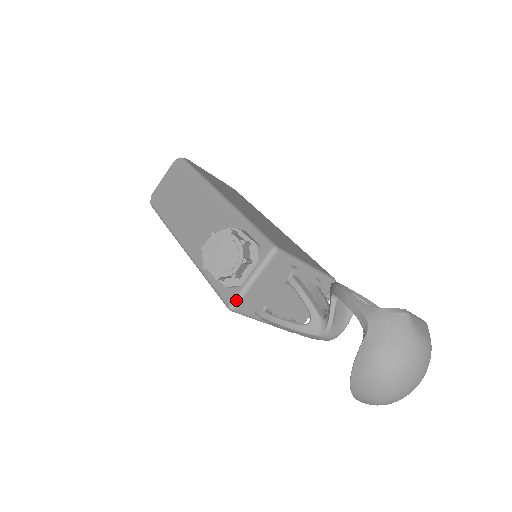
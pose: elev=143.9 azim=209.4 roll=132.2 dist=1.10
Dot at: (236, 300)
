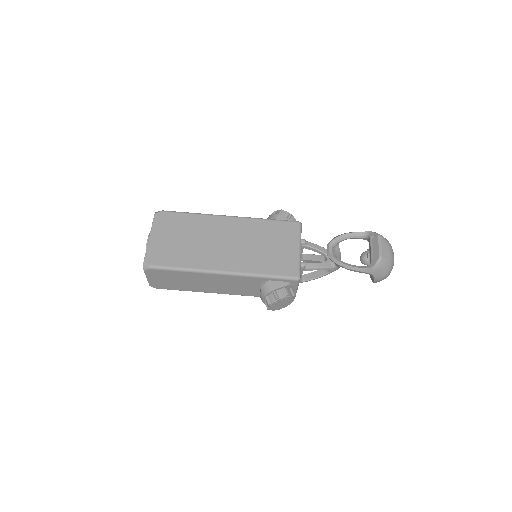
Dot at: occluded
